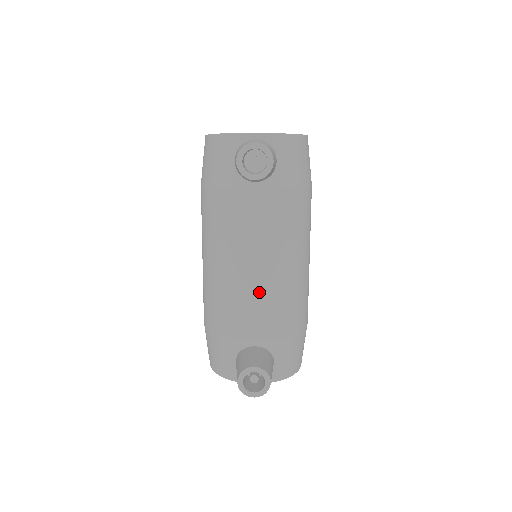
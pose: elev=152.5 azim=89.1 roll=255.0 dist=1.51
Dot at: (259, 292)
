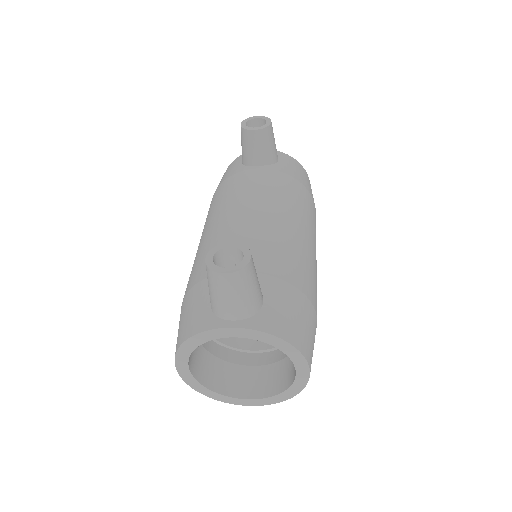
Dot at: (251, 230)
